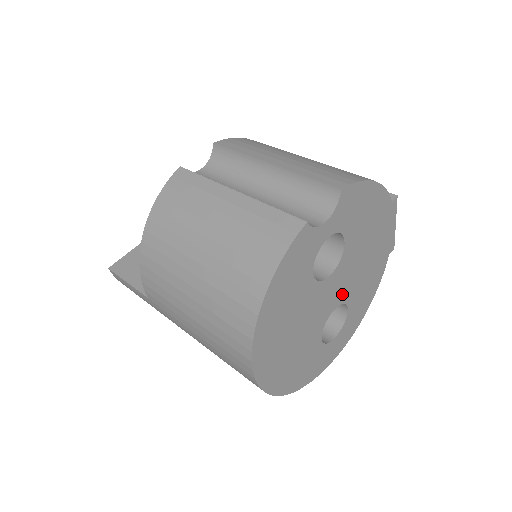
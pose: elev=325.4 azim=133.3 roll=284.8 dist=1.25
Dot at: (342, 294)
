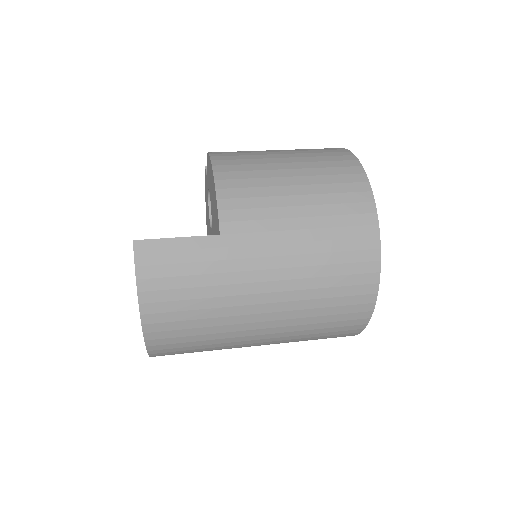
Dot at: occluded
